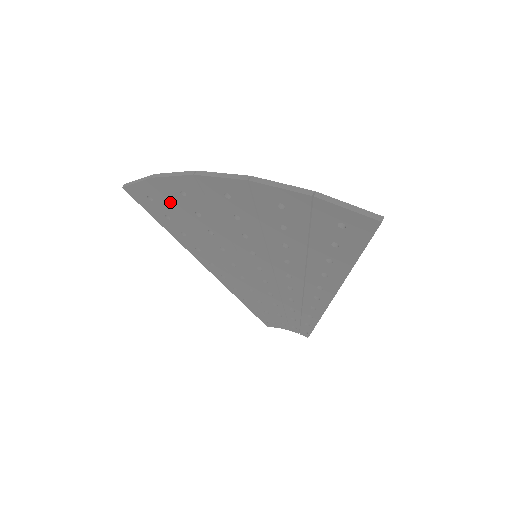
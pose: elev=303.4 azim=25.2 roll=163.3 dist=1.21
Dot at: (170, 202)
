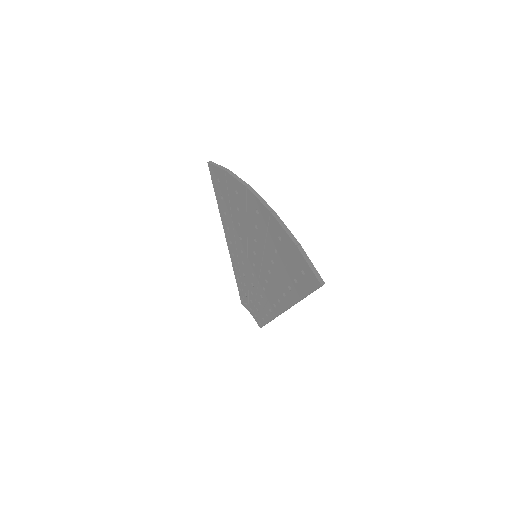
Dot at: (227, 190)
